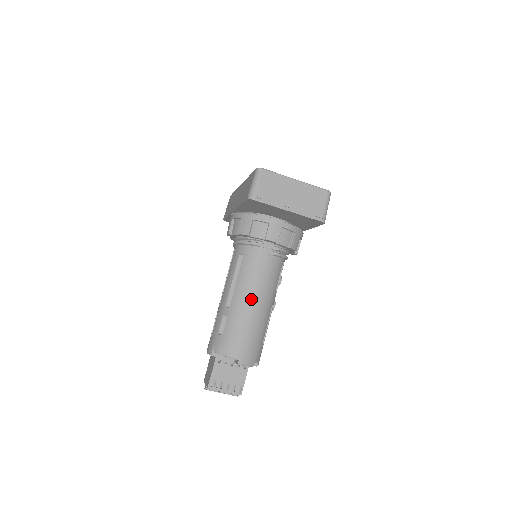
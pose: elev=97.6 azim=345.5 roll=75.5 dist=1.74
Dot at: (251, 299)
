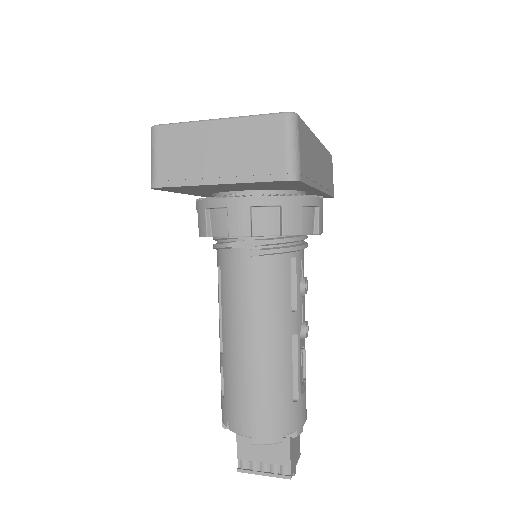
Dot at: (244, 338)
